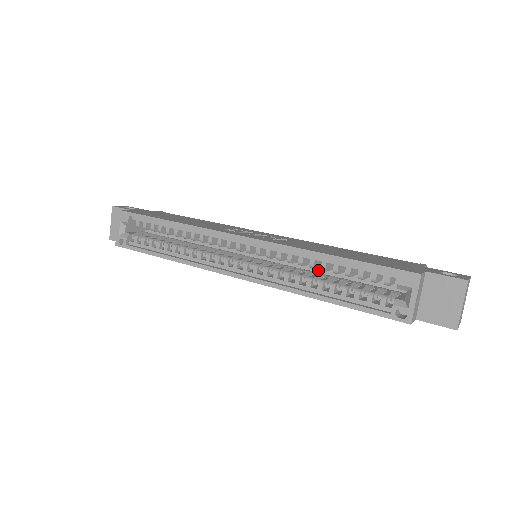
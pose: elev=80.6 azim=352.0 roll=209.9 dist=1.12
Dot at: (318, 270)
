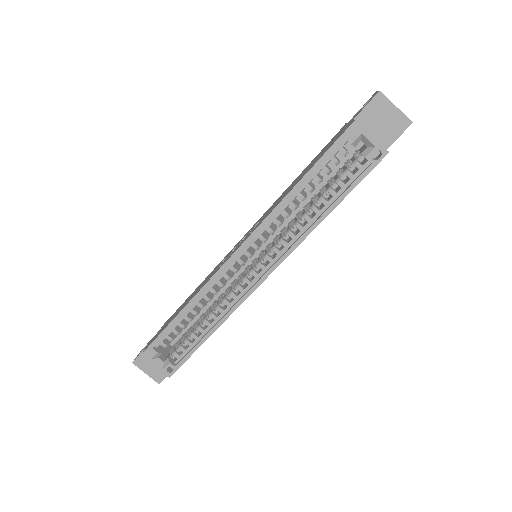
Dot at: (299, 210)
